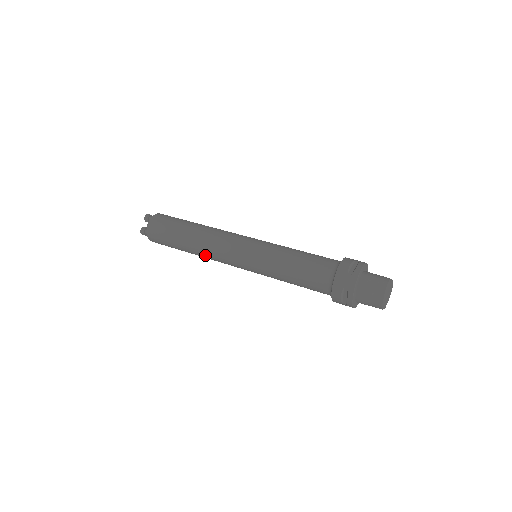
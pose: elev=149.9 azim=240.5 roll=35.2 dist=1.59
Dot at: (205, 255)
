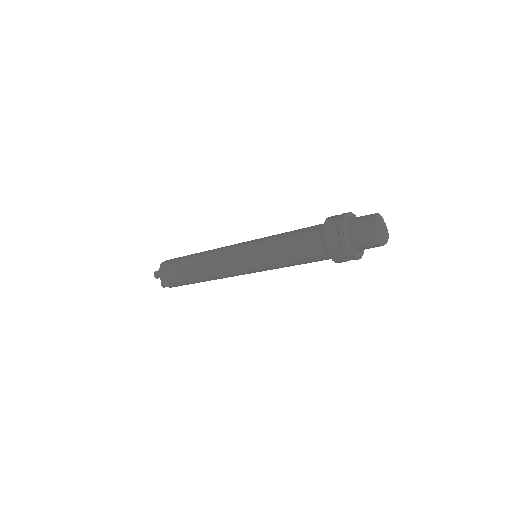
Dot at: (208, 266)
